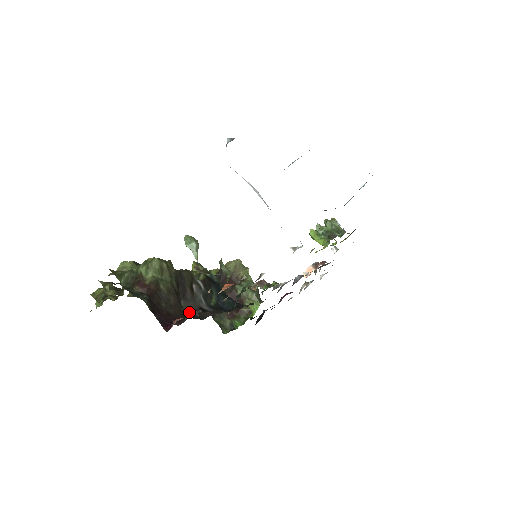
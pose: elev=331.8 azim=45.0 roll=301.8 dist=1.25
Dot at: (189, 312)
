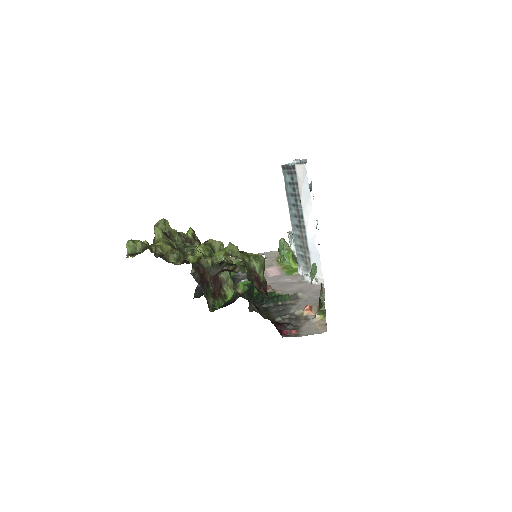
Dot at: (251, 306)
